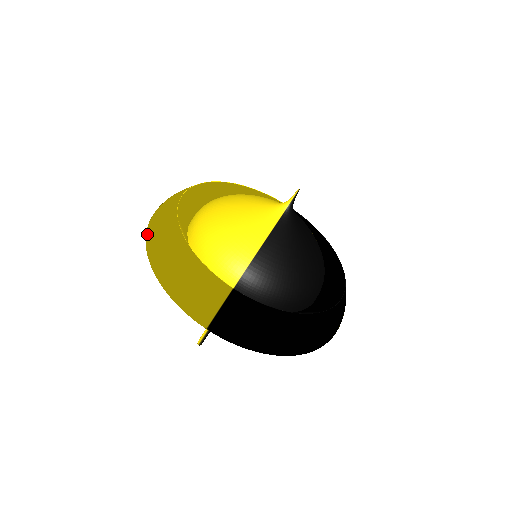
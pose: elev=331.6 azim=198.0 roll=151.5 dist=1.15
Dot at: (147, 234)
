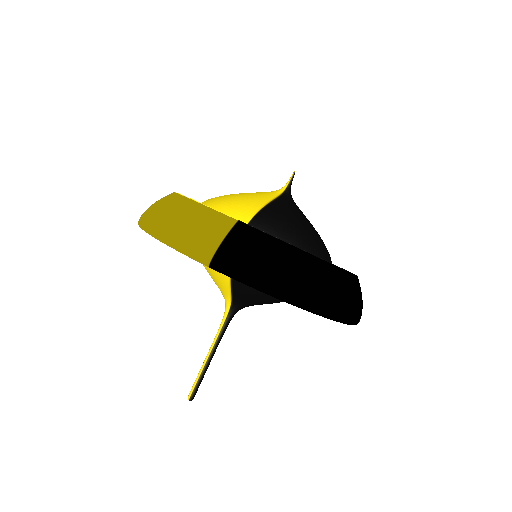
Dot at: occluded
